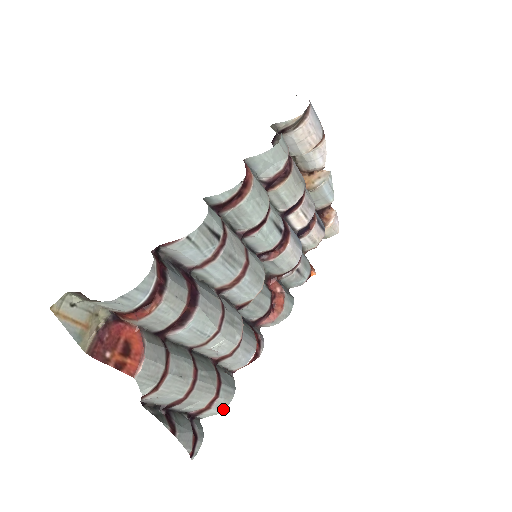
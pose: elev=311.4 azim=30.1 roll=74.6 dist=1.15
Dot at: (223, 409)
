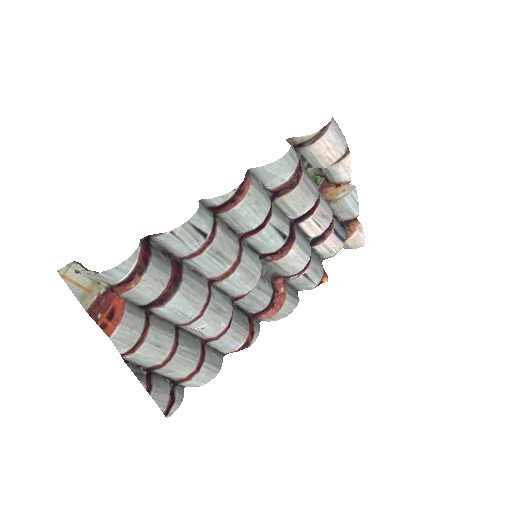
Dot at: (205, 383)
